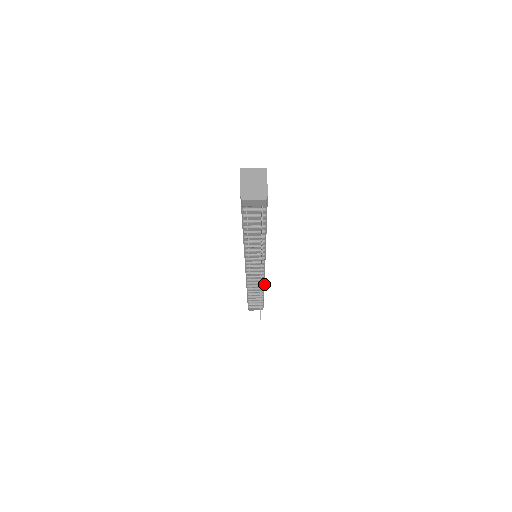
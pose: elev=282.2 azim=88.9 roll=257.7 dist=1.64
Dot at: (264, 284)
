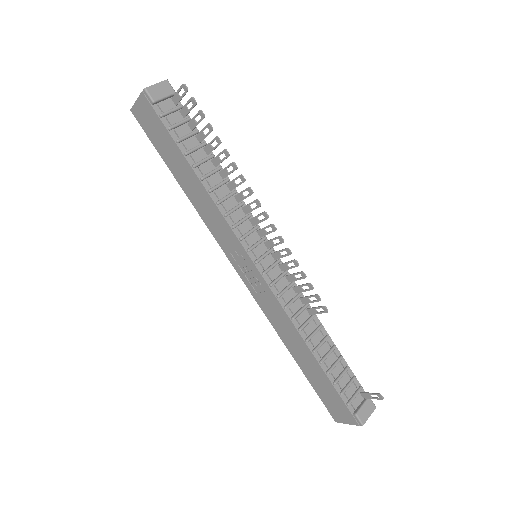
Dot at: occluded
